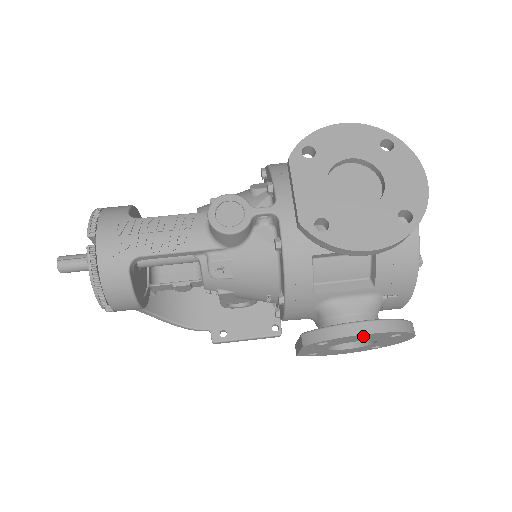
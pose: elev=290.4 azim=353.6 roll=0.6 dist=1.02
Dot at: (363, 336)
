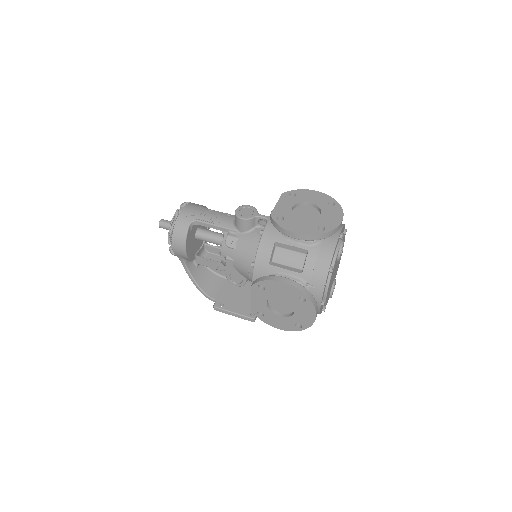
Dot at: (282, 286)
